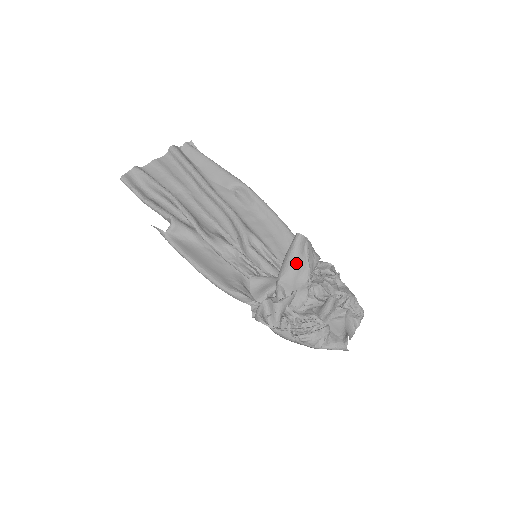
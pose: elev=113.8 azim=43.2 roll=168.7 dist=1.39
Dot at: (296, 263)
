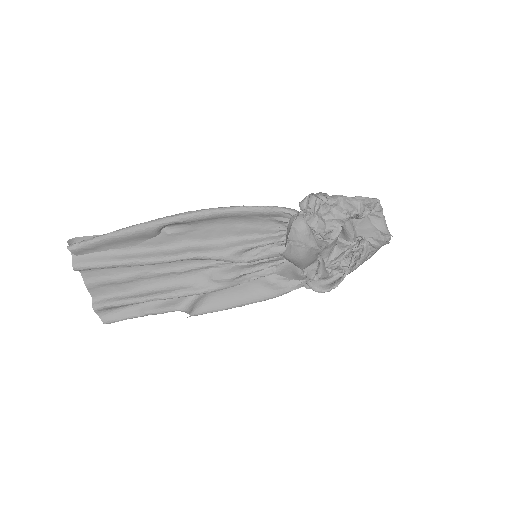
Dot at: (302, 259)
